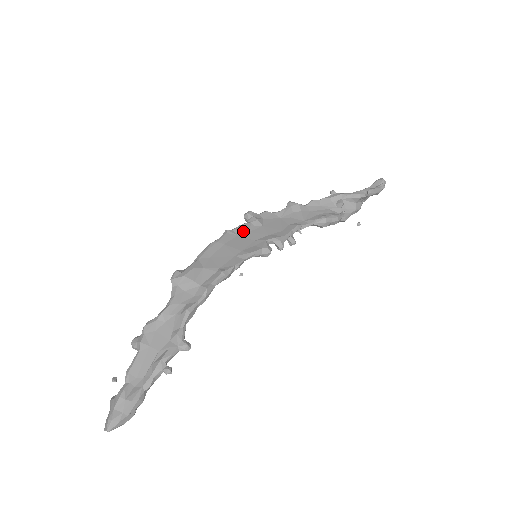
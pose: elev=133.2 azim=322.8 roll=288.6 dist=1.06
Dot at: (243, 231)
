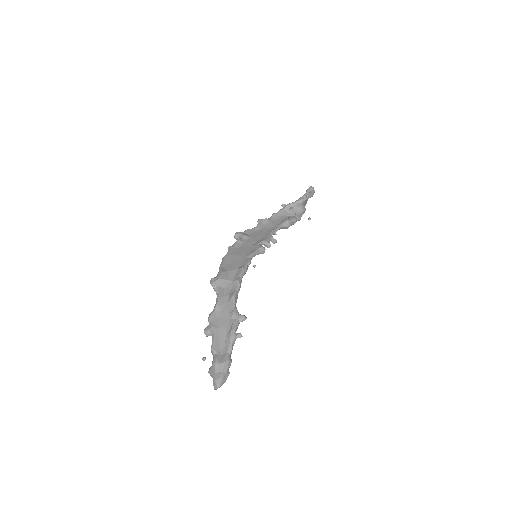
Dot at: (240, 244)
